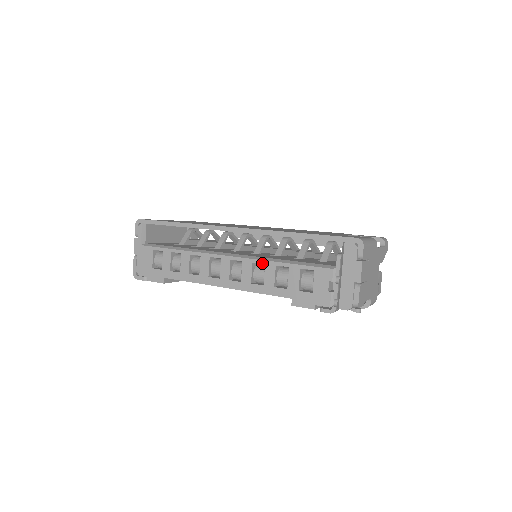
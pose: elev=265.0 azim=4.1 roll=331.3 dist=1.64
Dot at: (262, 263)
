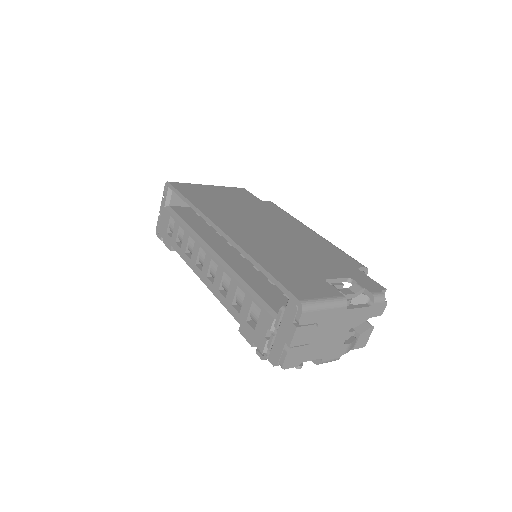
Dot at: (229, 276)
